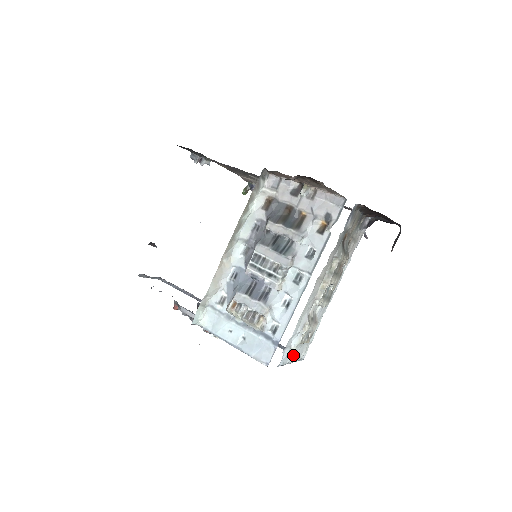
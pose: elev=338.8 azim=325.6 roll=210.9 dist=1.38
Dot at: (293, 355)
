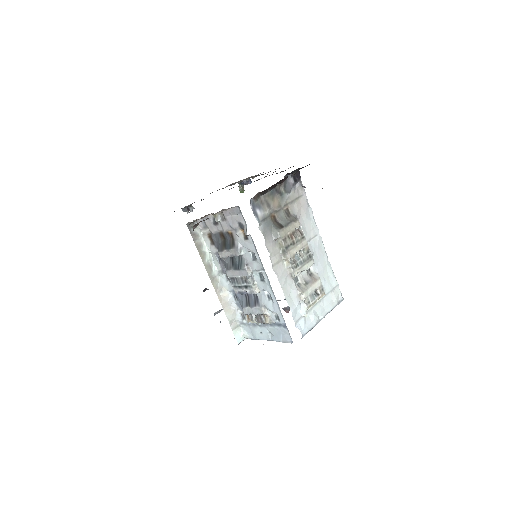
Dot at: (314, 316)
